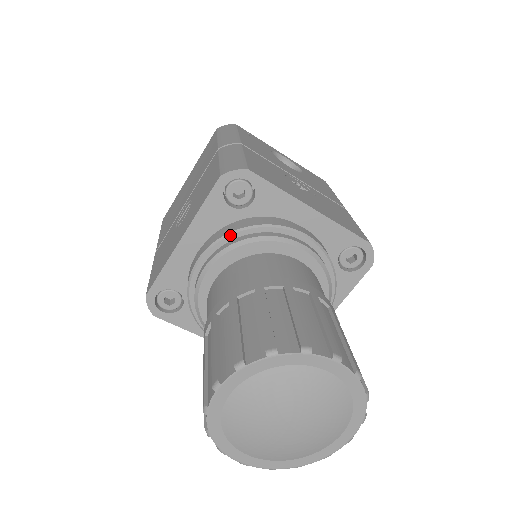
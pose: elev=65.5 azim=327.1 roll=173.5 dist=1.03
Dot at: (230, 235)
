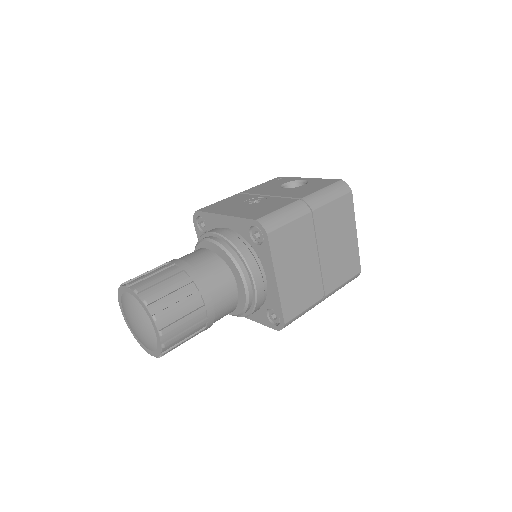
Dot at: occluded
